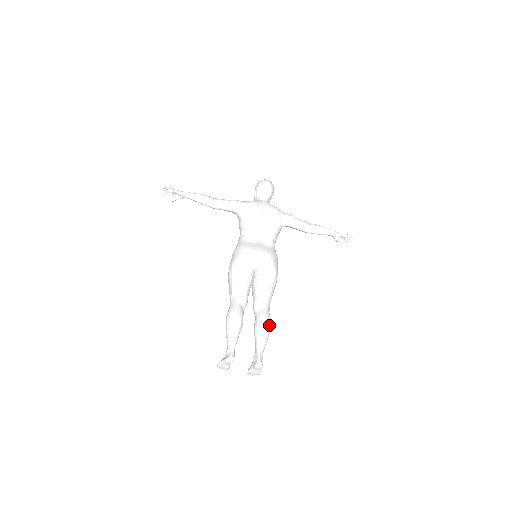
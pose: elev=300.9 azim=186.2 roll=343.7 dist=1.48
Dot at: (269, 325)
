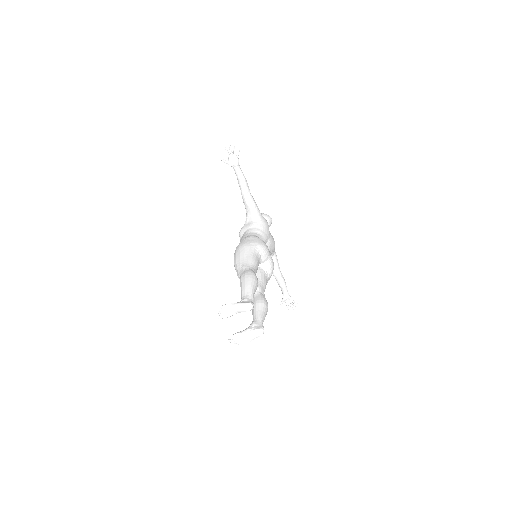
Dot at: occluded
